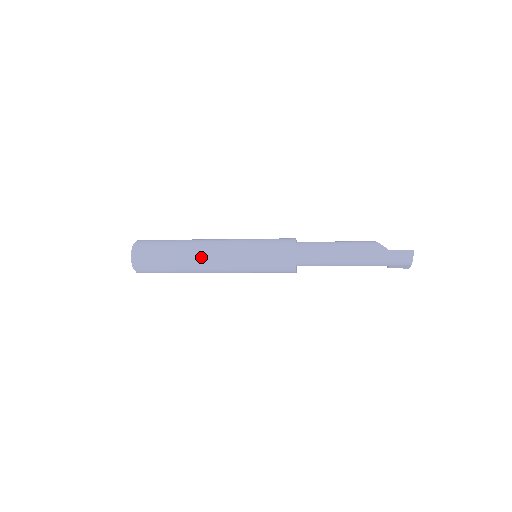
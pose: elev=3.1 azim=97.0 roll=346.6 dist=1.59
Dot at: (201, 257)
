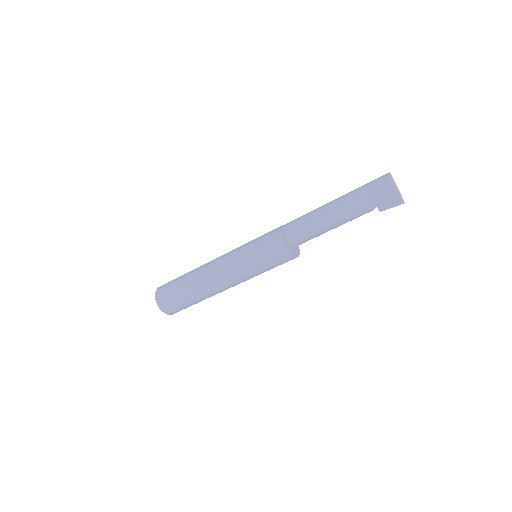
Dot at: occluded
